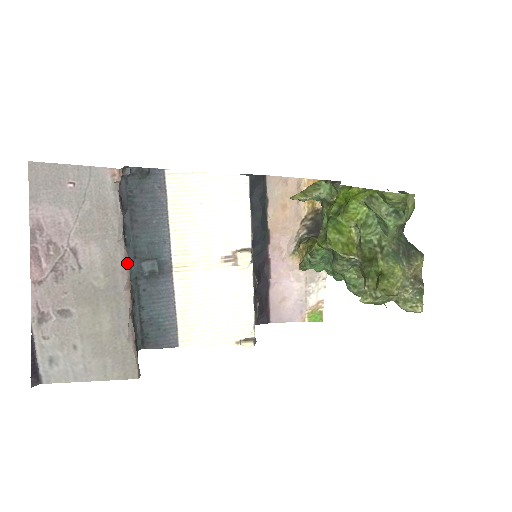
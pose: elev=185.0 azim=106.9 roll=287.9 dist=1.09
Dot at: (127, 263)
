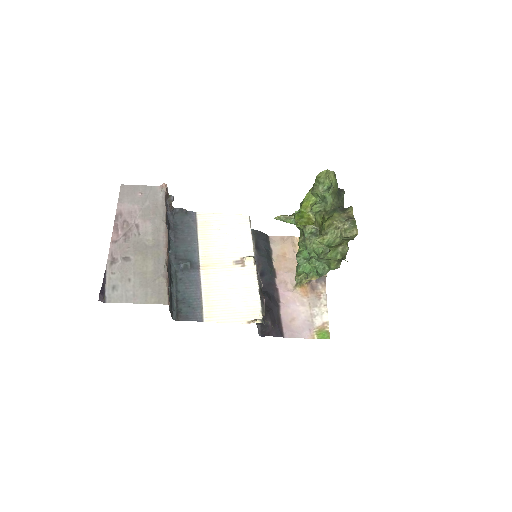
Dot at: (166, 233)
